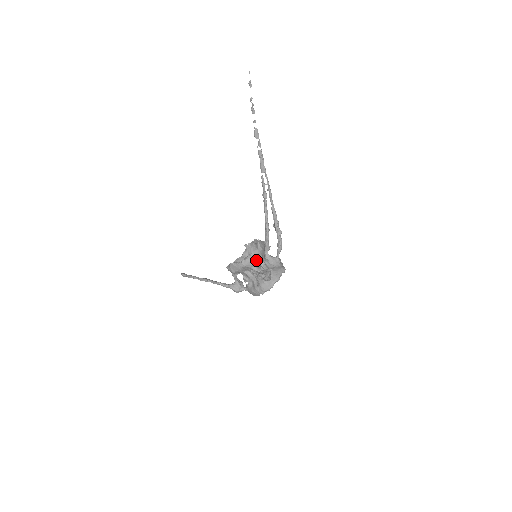
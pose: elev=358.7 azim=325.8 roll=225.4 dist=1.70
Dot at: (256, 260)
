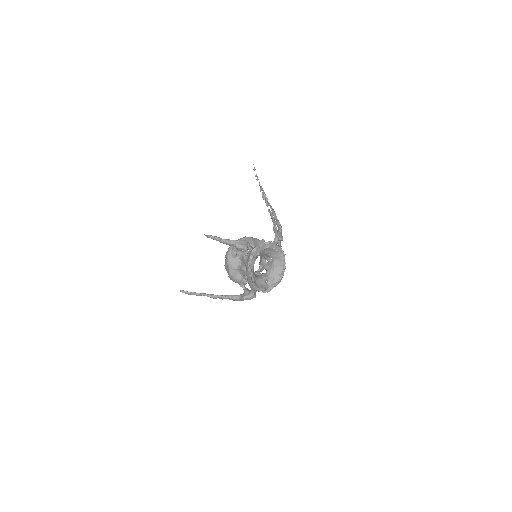
Dot at: occluded
